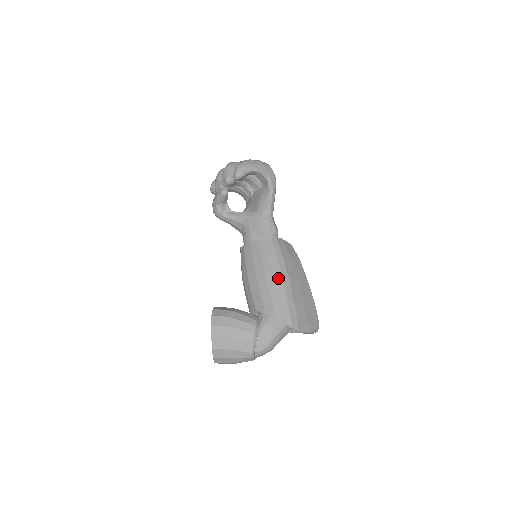
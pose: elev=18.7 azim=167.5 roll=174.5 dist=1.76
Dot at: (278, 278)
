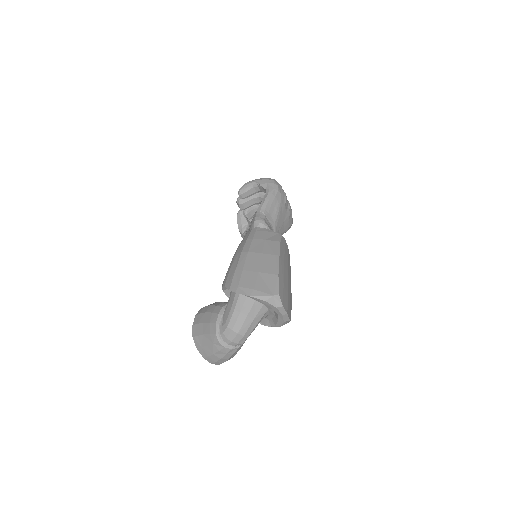
Dot at: (238, 254)
